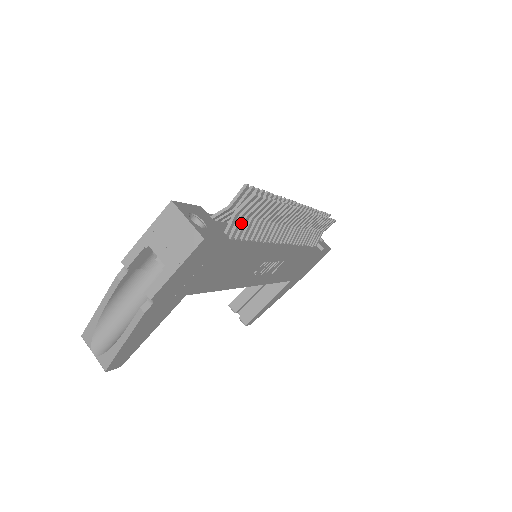
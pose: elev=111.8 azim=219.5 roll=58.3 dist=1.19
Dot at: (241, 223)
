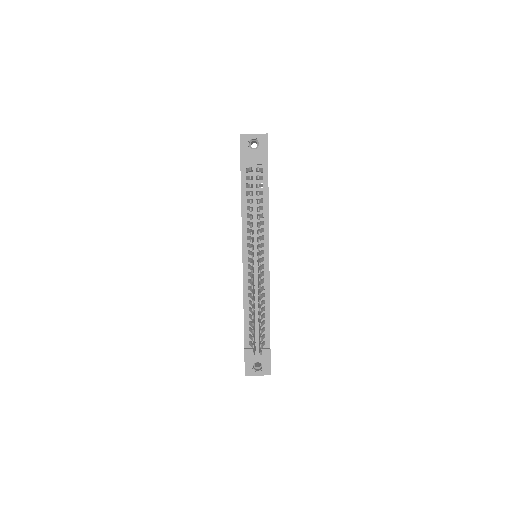
Dot at: occluded
